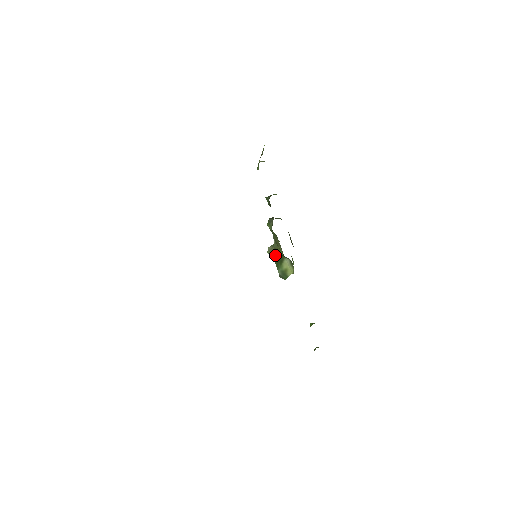
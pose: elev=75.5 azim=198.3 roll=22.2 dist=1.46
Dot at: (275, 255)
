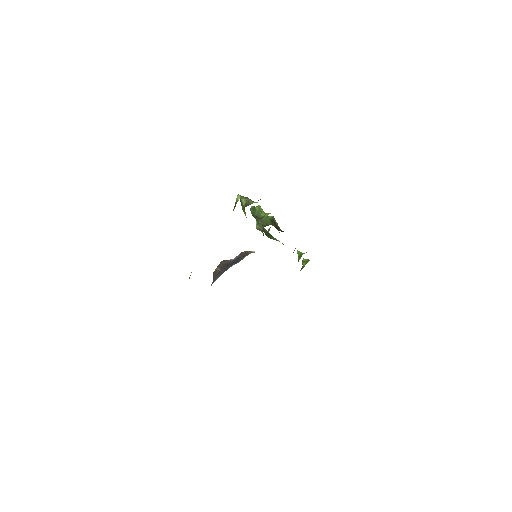
Dot at: (264, 231)
